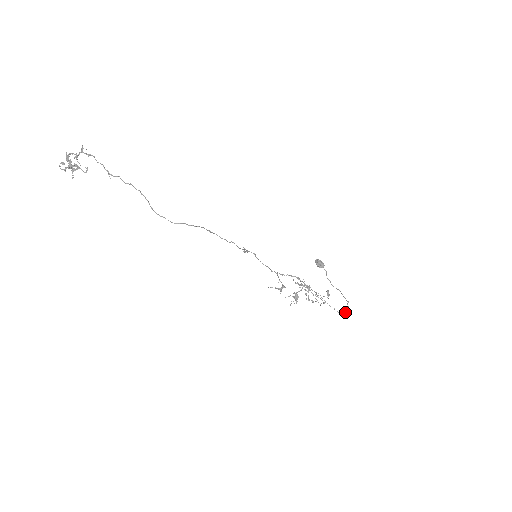
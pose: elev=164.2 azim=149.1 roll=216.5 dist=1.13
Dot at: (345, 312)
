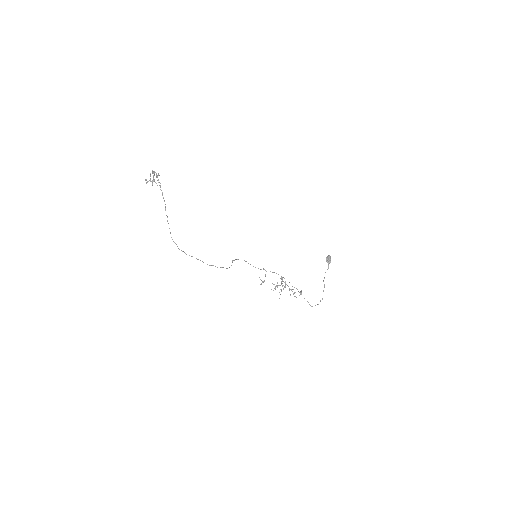
Dot at: (315, 305)
